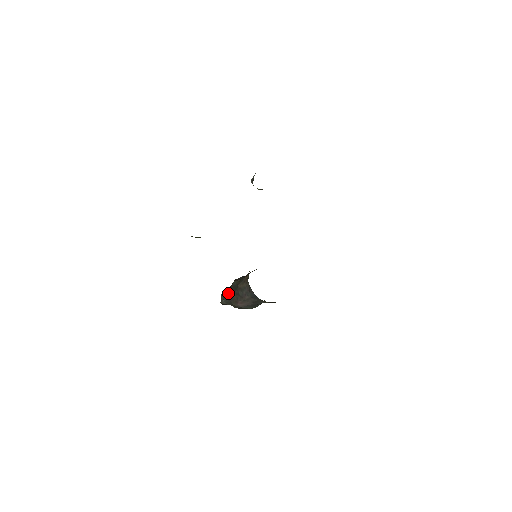
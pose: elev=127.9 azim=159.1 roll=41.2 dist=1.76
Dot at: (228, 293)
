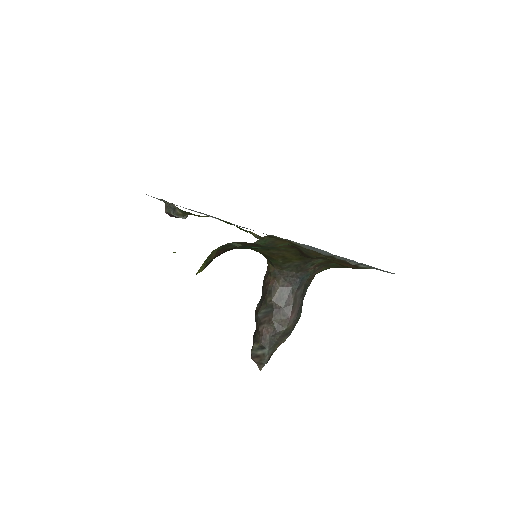
Dot at: (266, 332)
